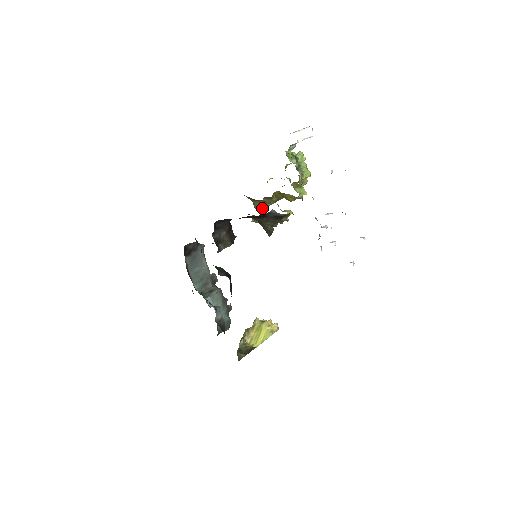
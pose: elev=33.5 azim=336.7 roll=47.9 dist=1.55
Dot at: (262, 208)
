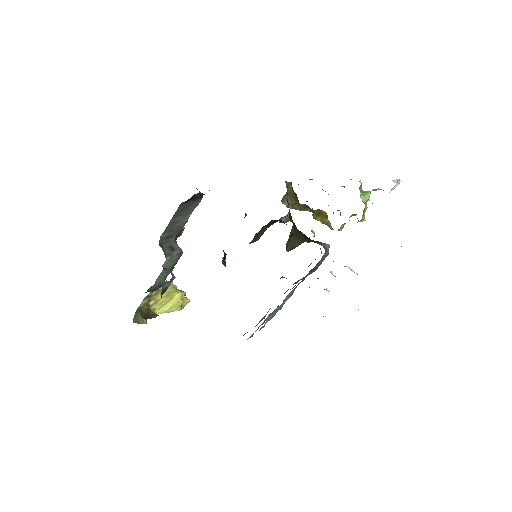
Dot at: (289, 207)
